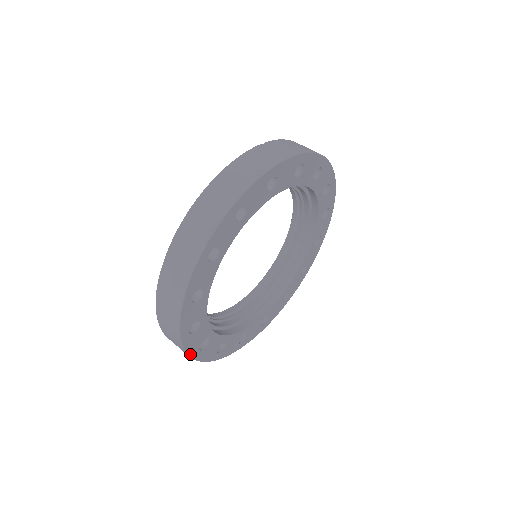
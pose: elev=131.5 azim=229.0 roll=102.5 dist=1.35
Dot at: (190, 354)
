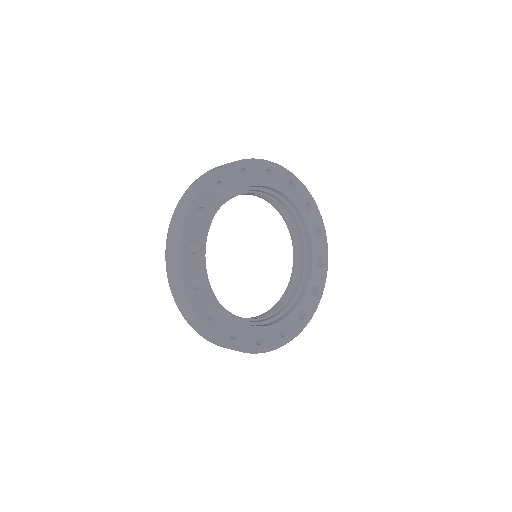
Dot at: (183, 279)
